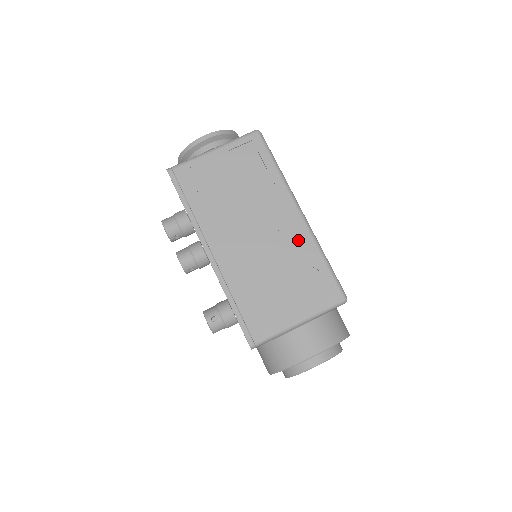
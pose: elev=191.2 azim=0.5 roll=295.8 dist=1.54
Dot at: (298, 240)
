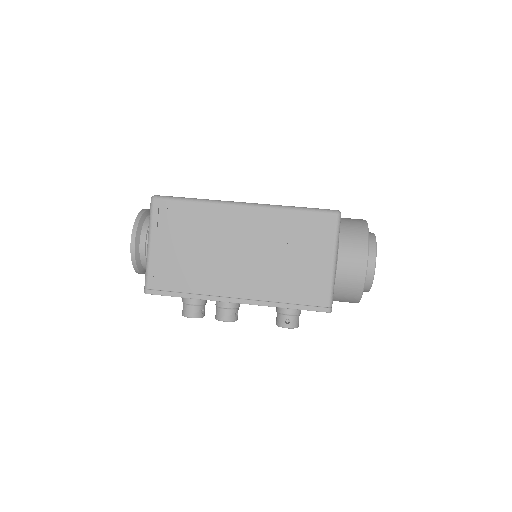
Dot at: (267, 222)
